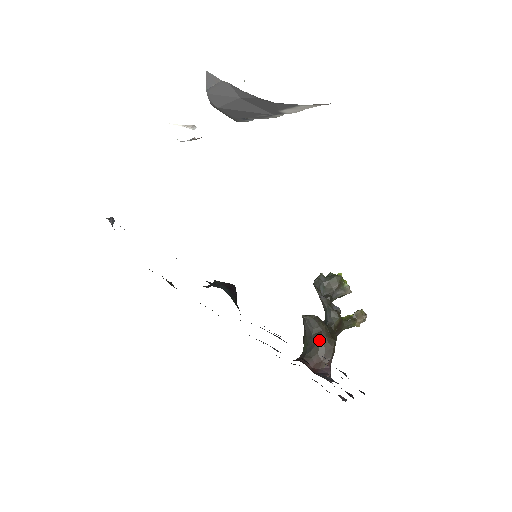
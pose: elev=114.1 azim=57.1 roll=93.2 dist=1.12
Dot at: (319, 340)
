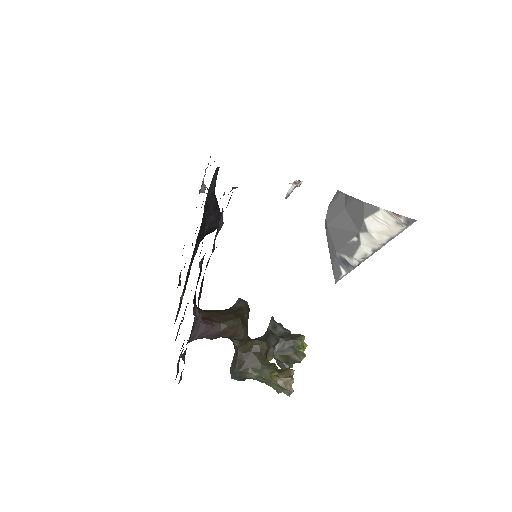
Dot at: (229, 309)
